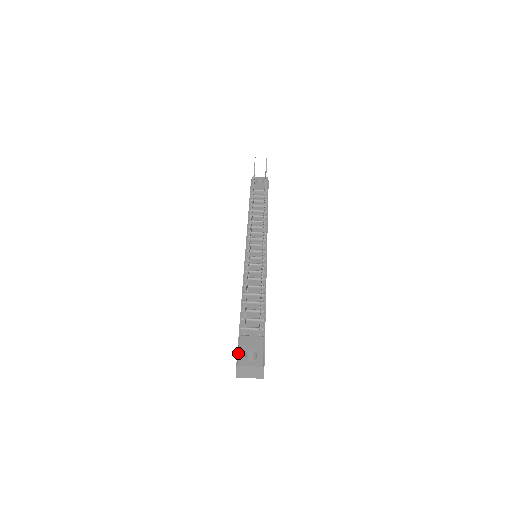
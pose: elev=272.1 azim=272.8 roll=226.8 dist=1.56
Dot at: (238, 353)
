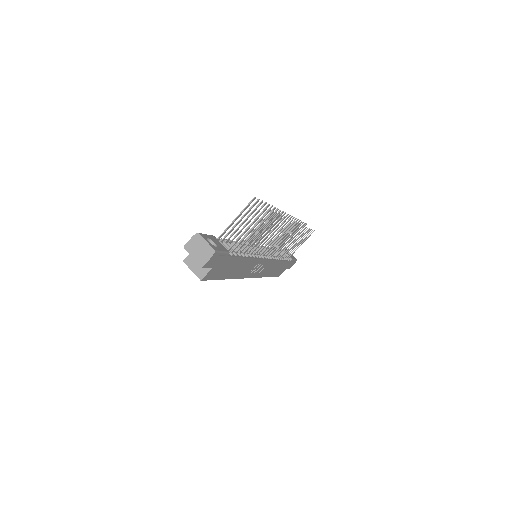
Dot at: occluded
